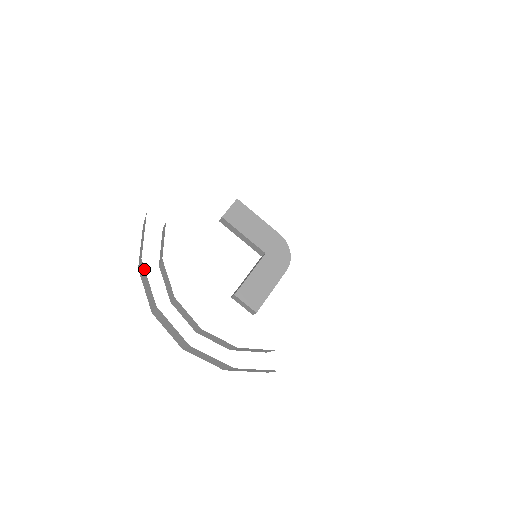
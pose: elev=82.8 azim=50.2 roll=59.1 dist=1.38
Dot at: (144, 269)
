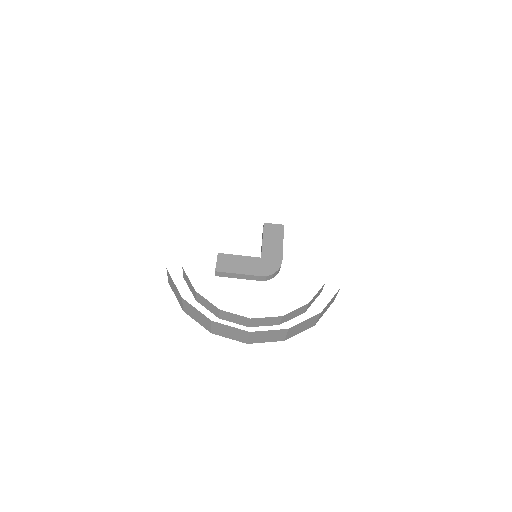
Dot at: occluded
